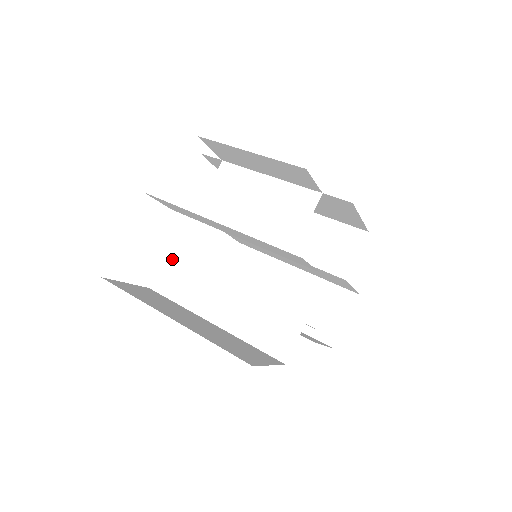
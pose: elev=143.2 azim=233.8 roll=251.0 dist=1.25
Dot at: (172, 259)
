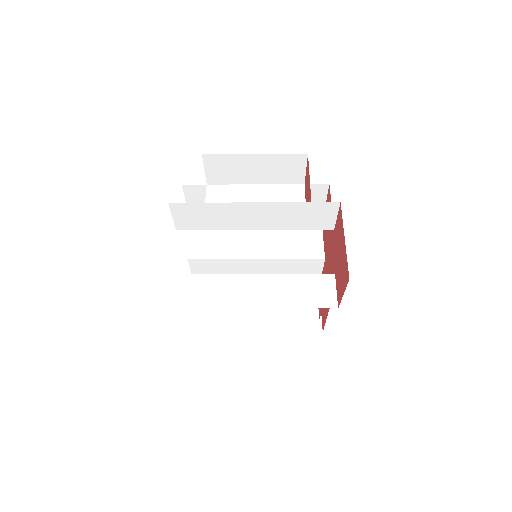
Dot at: (186, 276)
